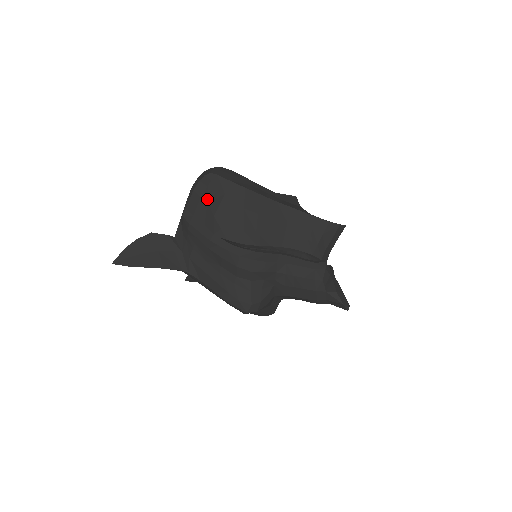
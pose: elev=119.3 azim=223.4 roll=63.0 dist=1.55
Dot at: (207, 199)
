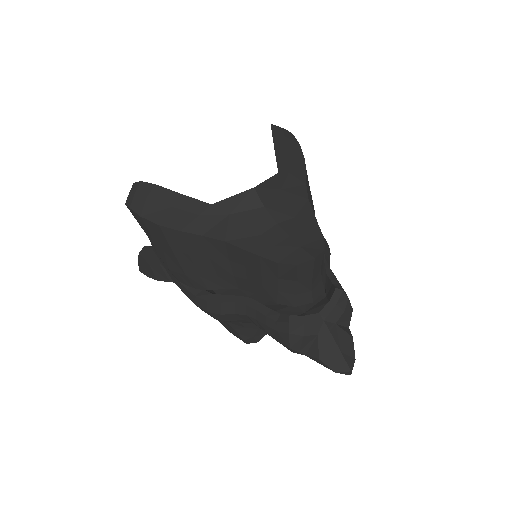
Dot at: (144, 231)
